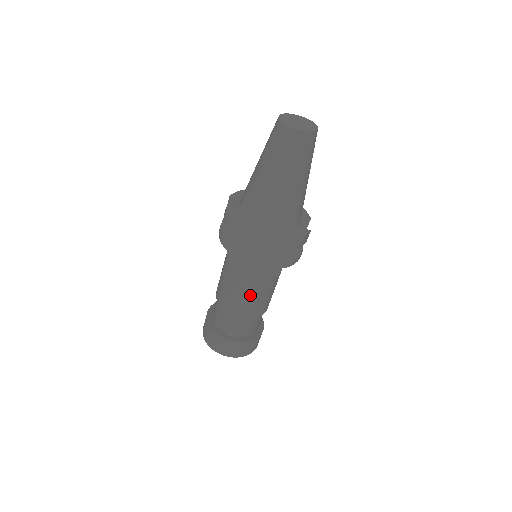
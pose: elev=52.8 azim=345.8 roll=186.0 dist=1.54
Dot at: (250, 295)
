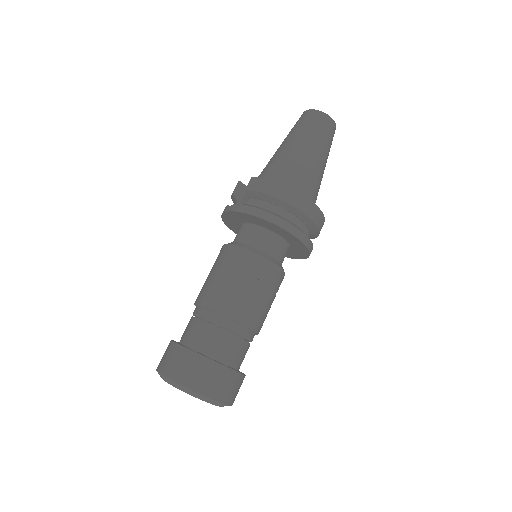
Dot at: (264, 289)
